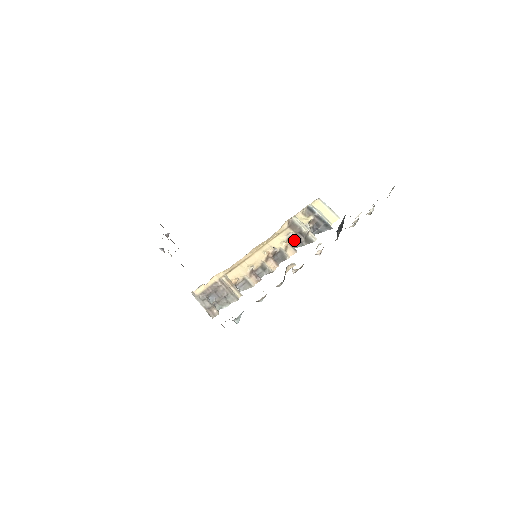
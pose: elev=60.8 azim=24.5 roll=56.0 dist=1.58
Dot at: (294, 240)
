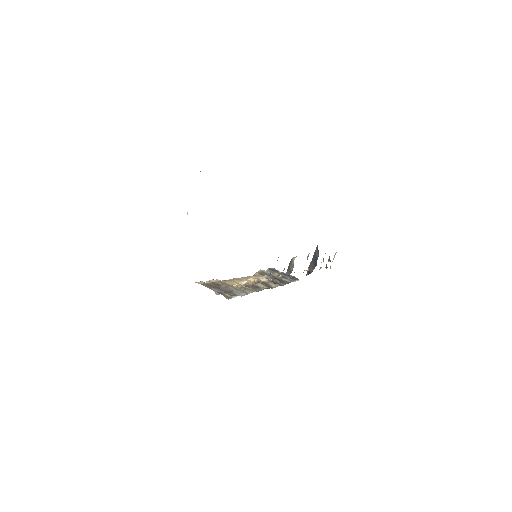
Dot at: occluded
